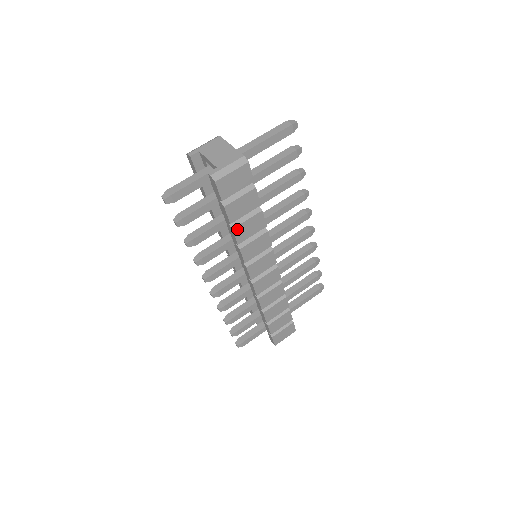
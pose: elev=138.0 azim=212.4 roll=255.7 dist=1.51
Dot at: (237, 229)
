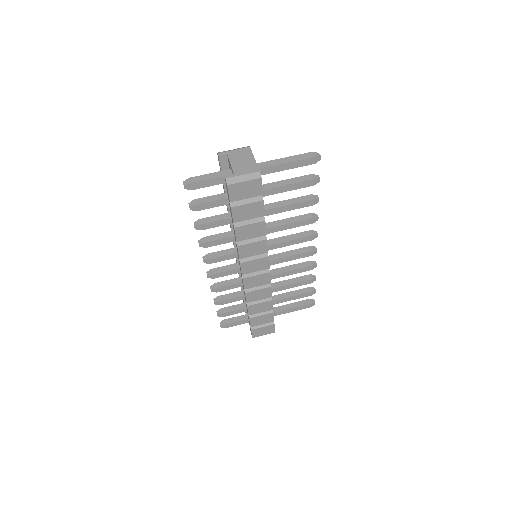
Dot at: (239, 229)
